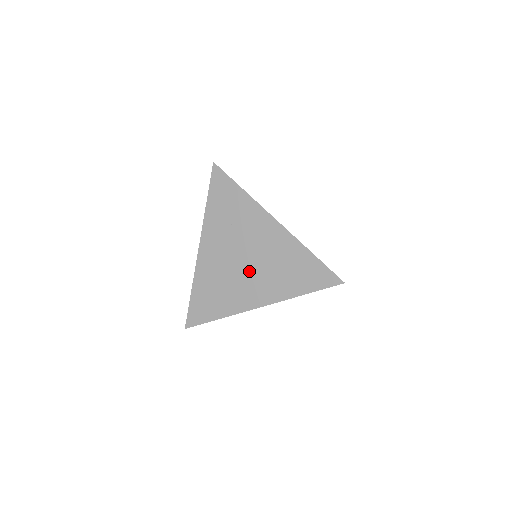
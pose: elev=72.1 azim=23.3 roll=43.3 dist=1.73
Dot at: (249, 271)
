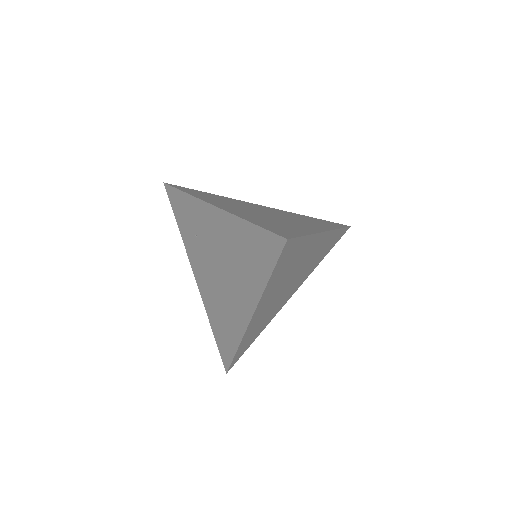
Dot at: (226, 280)
